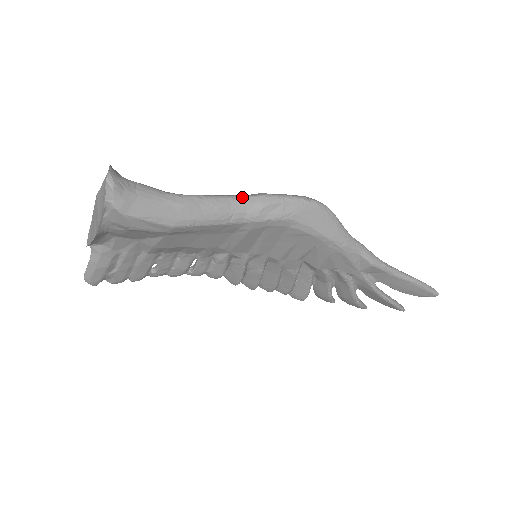
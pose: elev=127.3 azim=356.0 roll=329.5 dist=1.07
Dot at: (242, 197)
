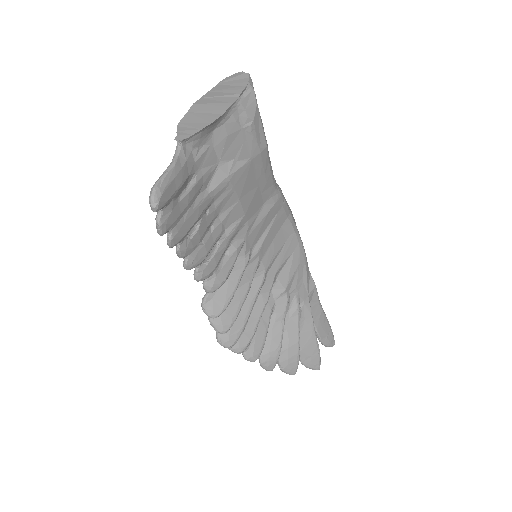
Dot at: occluded
